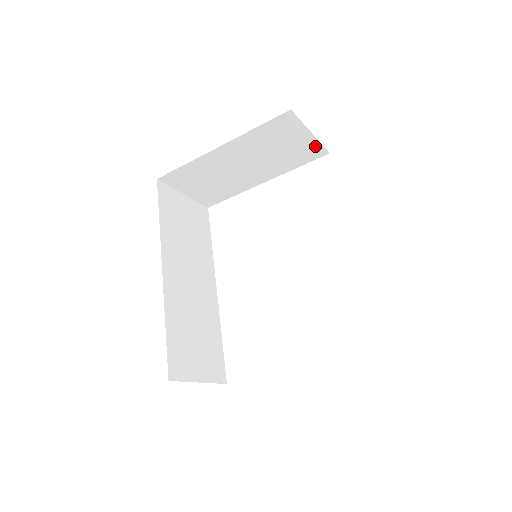
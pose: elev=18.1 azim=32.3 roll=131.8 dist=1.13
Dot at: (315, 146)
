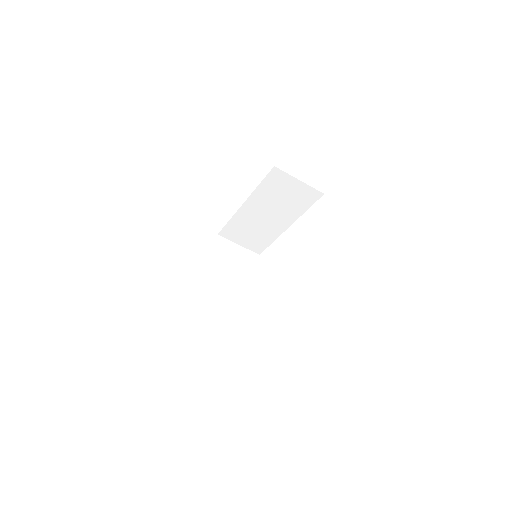
Dot at: (248, 253)
